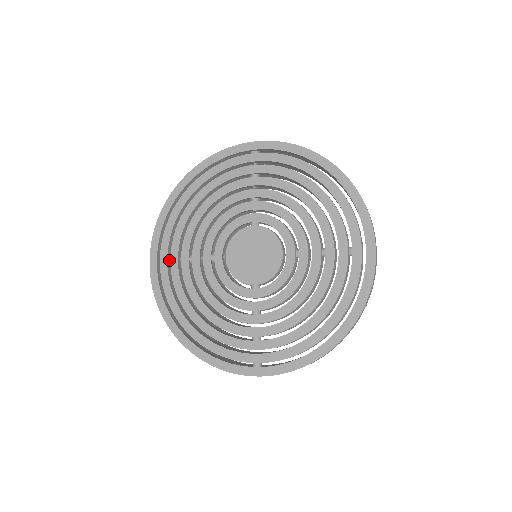
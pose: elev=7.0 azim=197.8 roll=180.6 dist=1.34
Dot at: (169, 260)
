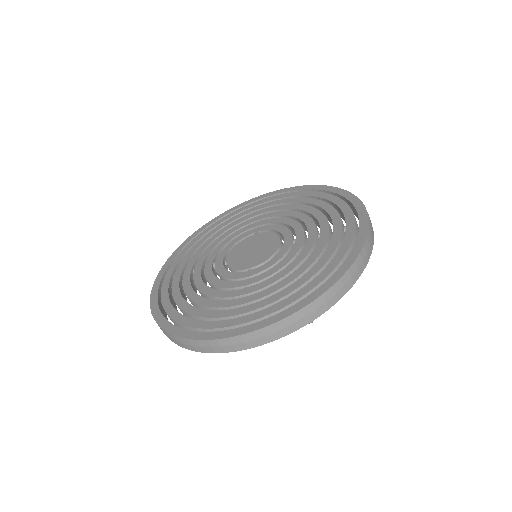
Dot at: occluded
